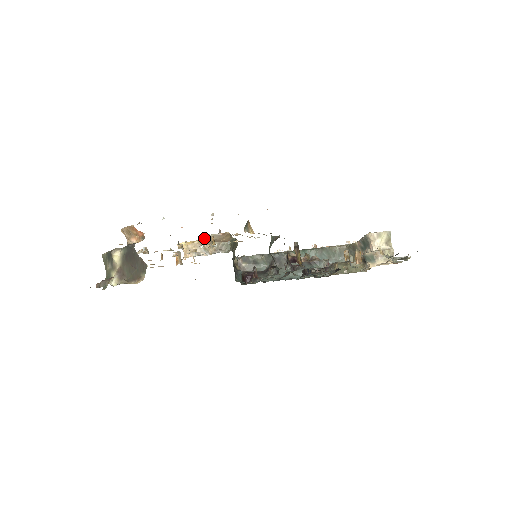
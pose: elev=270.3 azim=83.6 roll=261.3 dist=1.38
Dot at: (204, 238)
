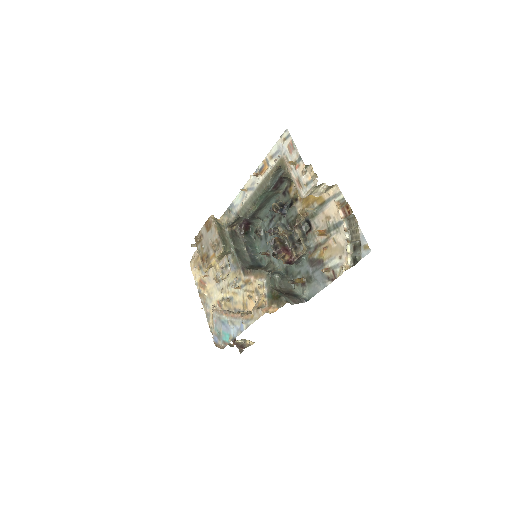
Dot at: (218, 271)
